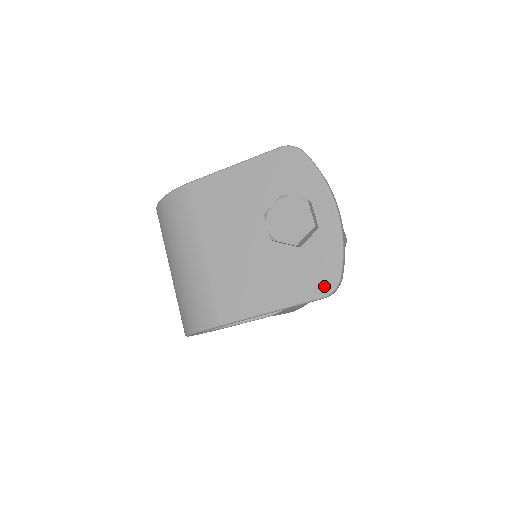
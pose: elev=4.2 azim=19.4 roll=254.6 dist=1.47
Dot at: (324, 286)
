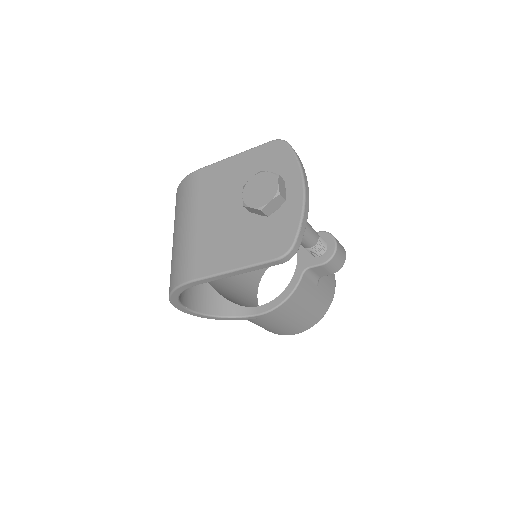
Dot at: (280, 249)
